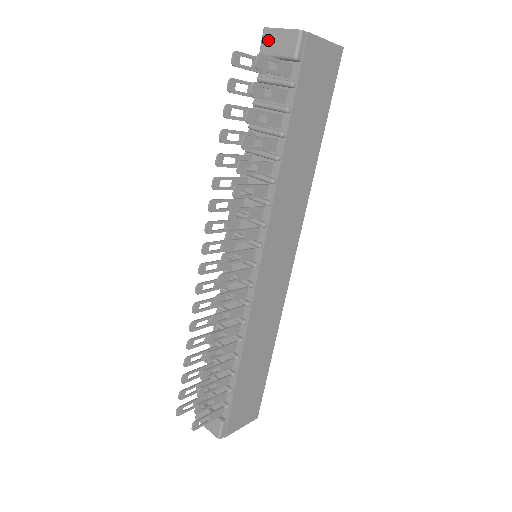
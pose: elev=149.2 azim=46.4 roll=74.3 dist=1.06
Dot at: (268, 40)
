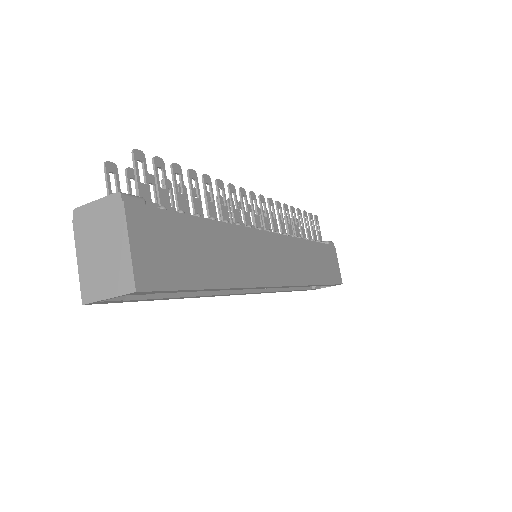
Dot at: occluded
